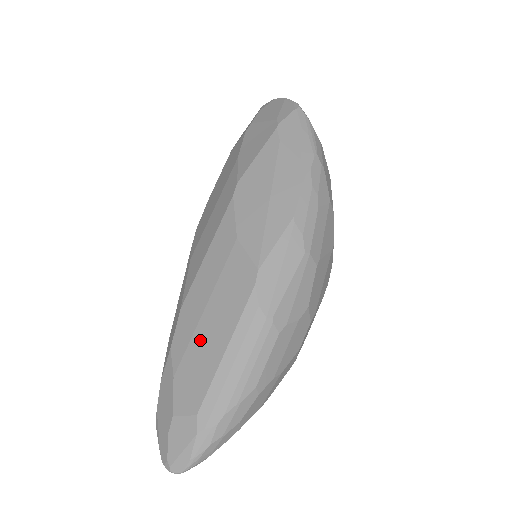
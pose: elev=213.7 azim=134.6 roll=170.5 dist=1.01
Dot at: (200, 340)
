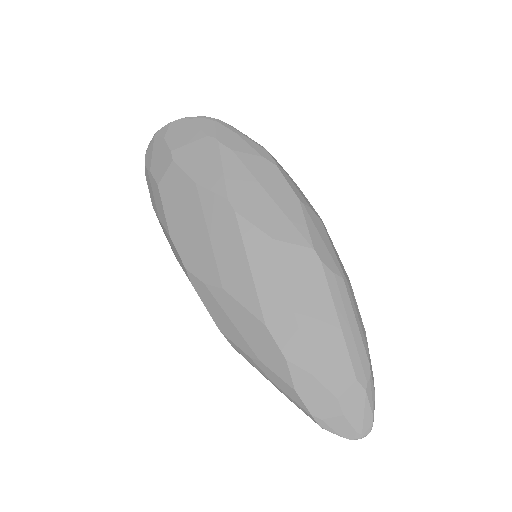
Dot at: (310, 331)
